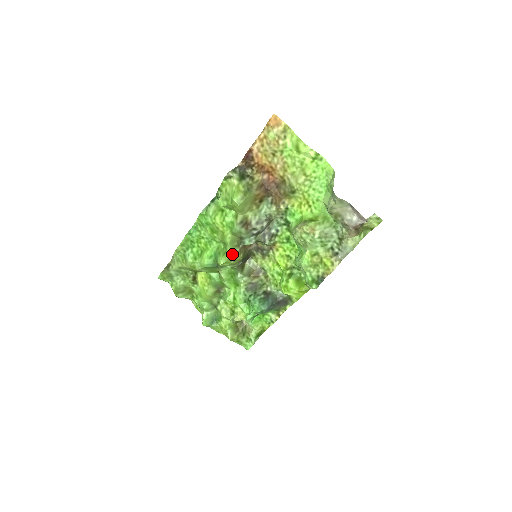
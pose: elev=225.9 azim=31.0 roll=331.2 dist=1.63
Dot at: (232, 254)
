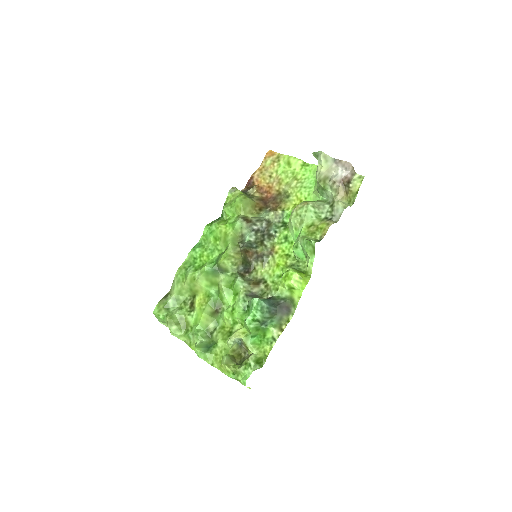
Dot at: (233, 251)
